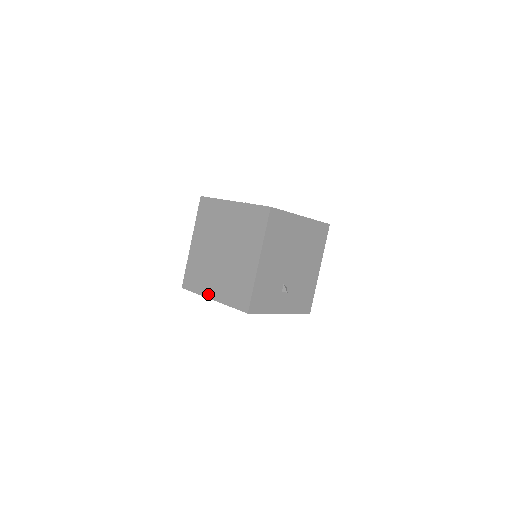
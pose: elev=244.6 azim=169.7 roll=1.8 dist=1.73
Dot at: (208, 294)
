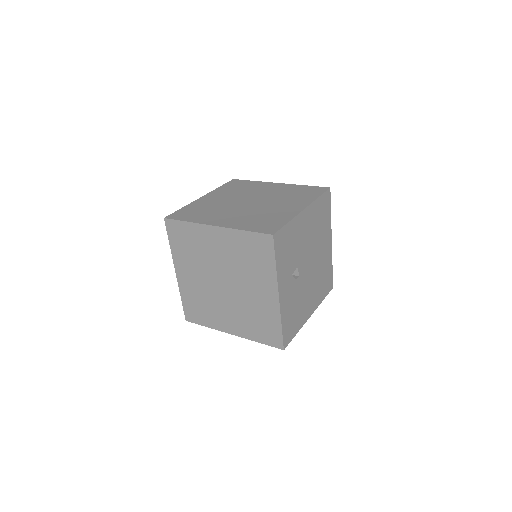
Dot at: (210, 222)
